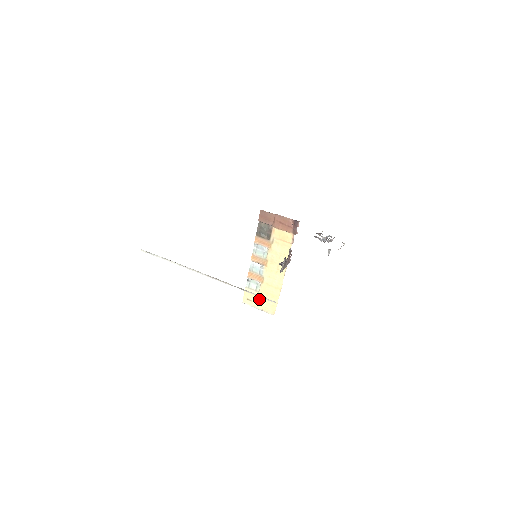
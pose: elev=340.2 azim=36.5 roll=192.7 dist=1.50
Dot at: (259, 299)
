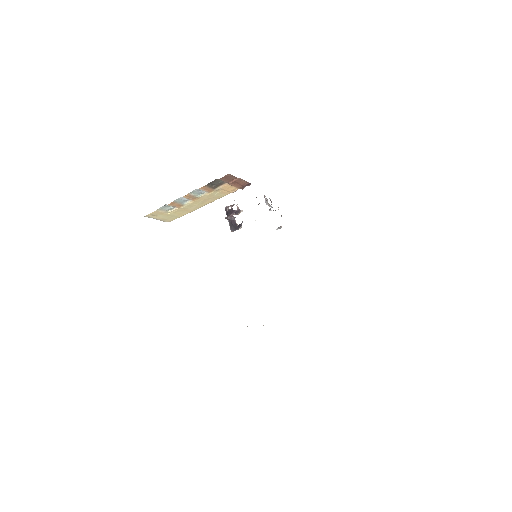
Dot at: (164, 215)
